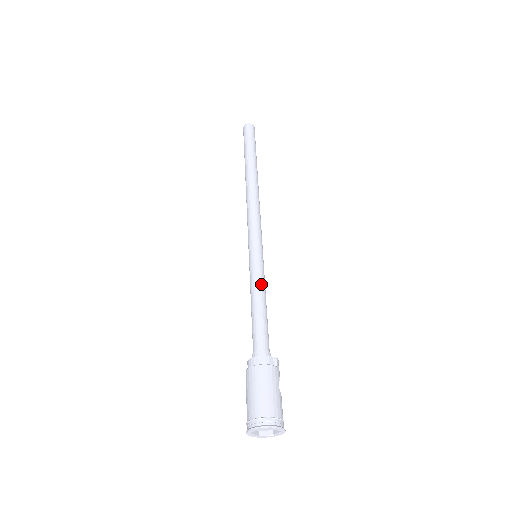
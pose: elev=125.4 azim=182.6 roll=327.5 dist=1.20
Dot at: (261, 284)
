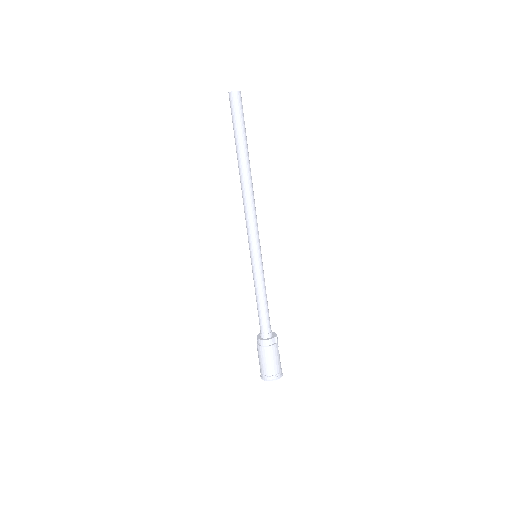
Dot at: (263, 285)
